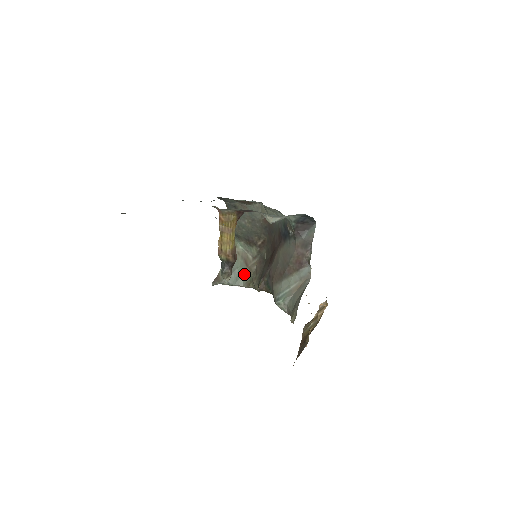
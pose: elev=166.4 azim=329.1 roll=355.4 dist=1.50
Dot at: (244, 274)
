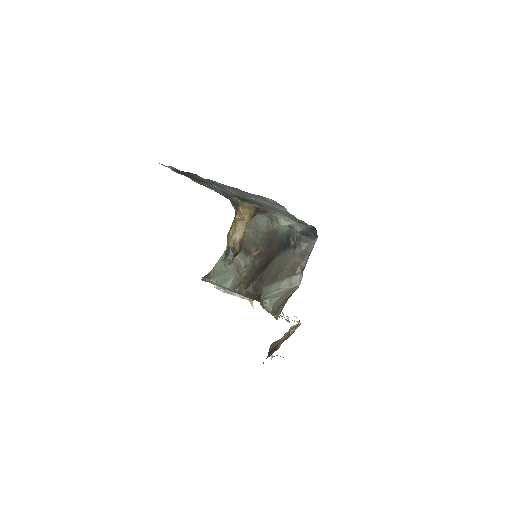
Dot at: (233, 278)
